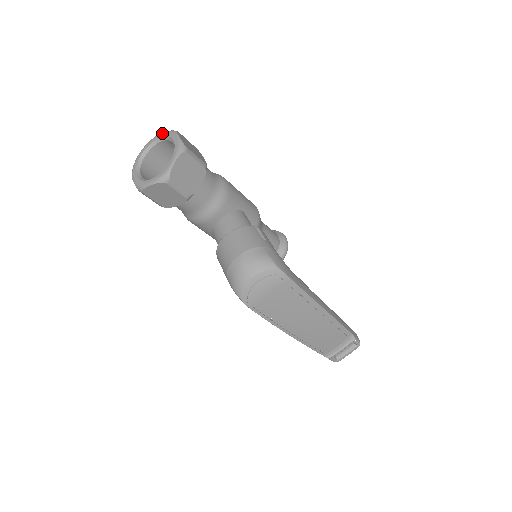
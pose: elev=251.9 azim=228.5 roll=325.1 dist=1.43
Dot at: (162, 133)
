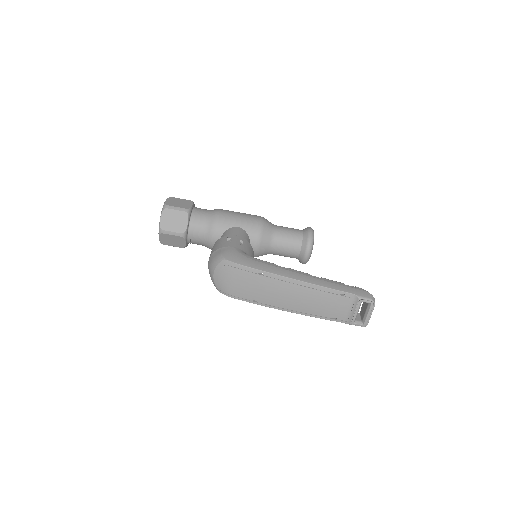
Dot at: occluded
